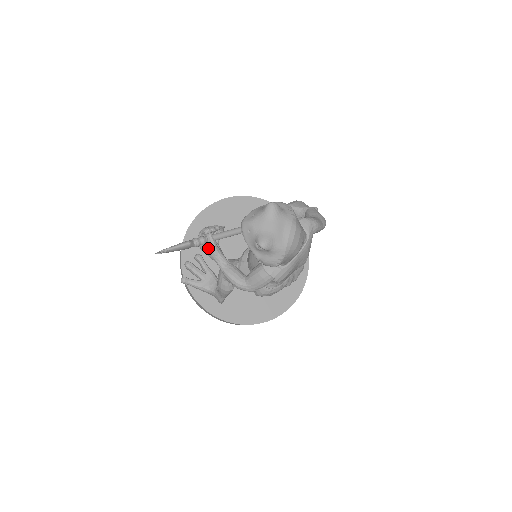
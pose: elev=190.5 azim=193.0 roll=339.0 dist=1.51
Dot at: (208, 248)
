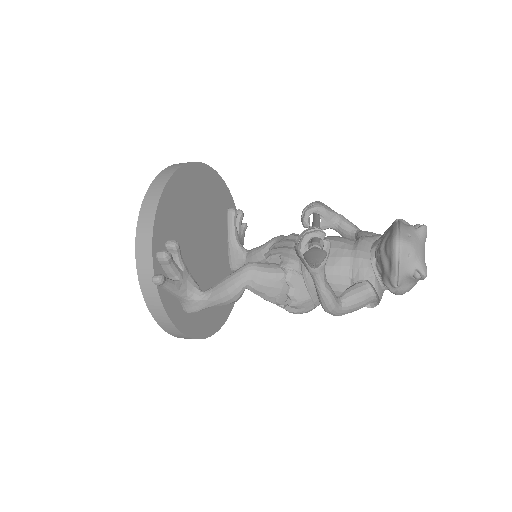
Dot at: occluded
